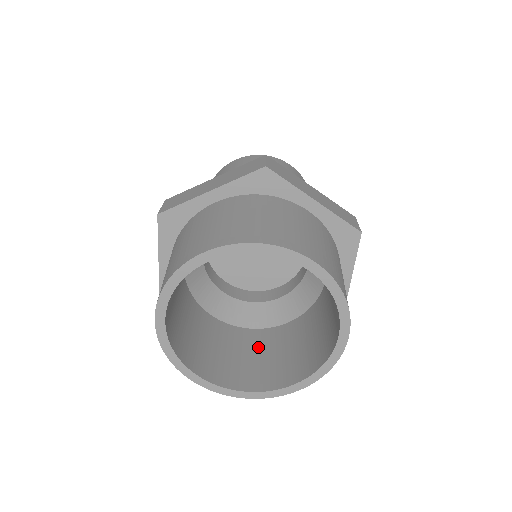
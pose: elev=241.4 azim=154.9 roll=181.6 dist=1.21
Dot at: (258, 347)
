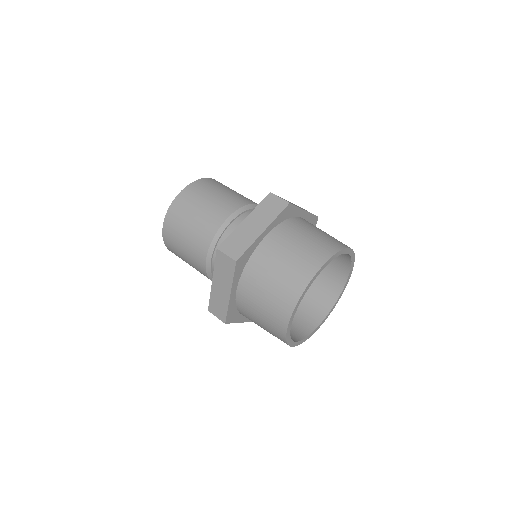
Dot at: occluded
